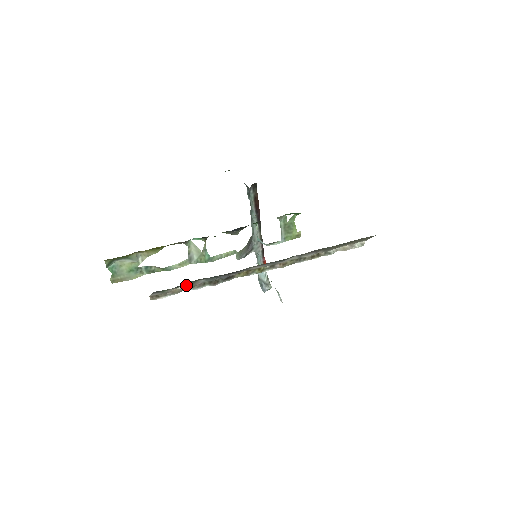
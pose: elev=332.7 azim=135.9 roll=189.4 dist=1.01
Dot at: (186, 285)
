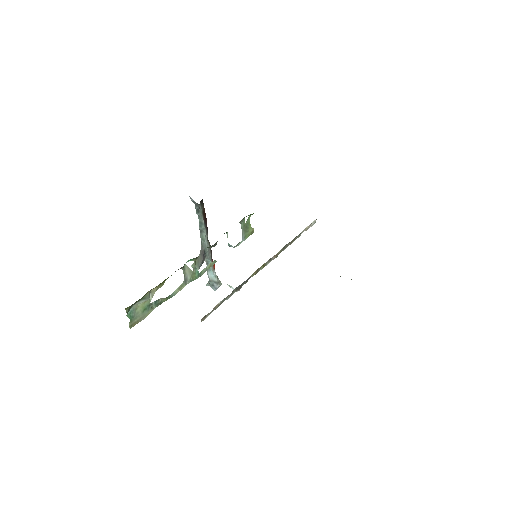
Dot at: (225, 298)
